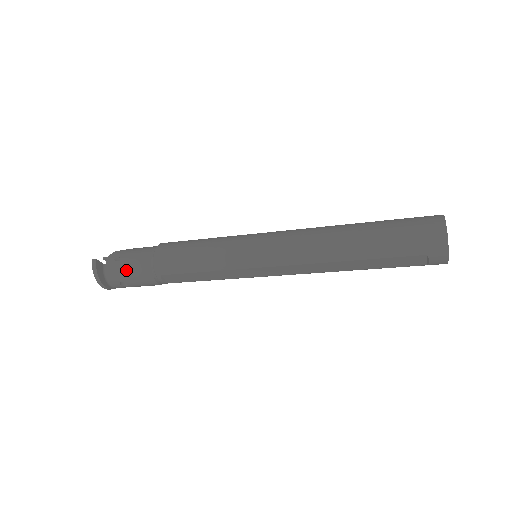
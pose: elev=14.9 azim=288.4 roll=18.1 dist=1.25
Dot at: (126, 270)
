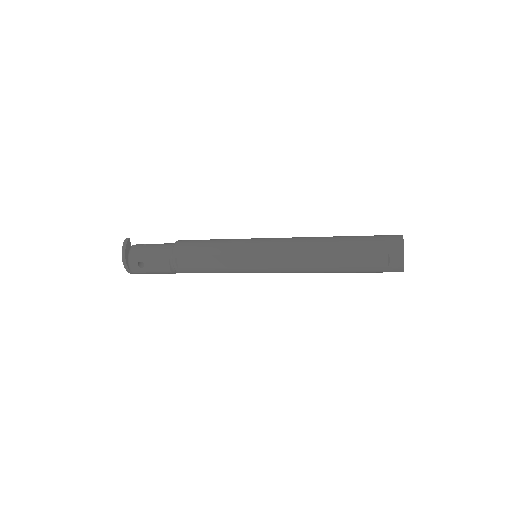
Dot at: (149, 251)
